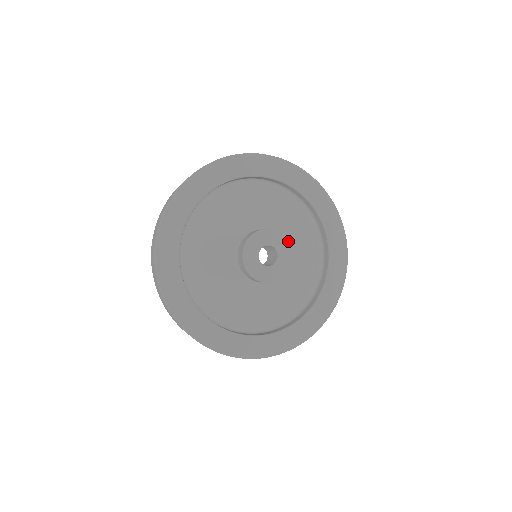
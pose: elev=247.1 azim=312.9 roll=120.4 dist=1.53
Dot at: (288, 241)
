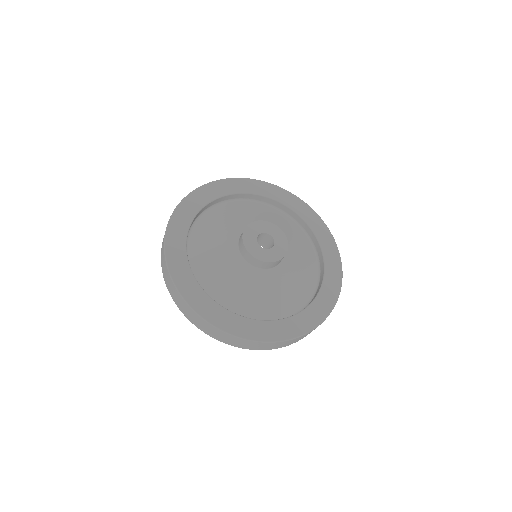
Dot at: (272, 223)
